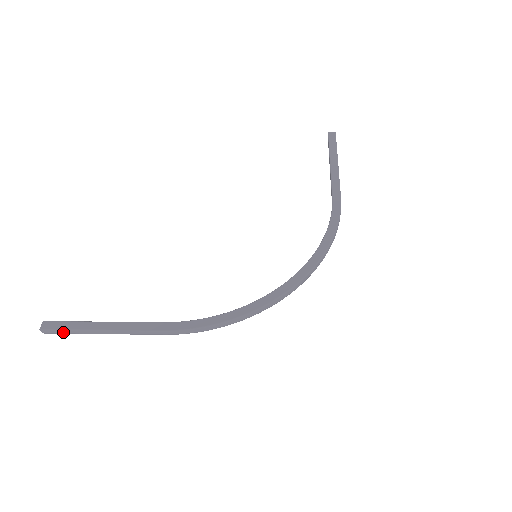
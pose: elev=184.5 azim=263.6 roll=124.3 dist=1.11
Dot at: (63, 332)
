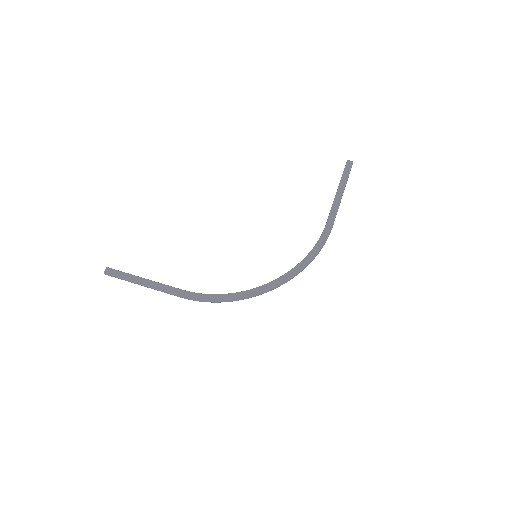
Dot at: (118, 278)
